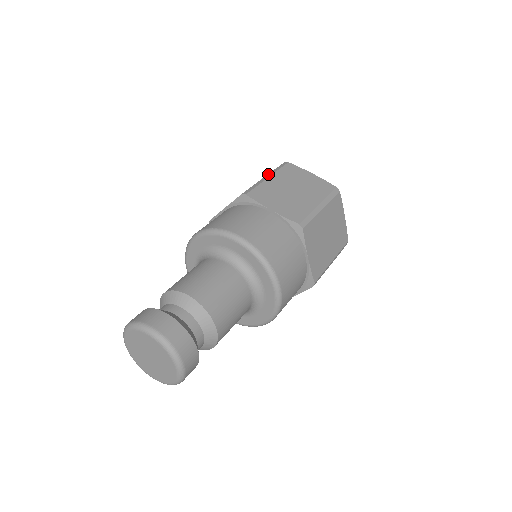
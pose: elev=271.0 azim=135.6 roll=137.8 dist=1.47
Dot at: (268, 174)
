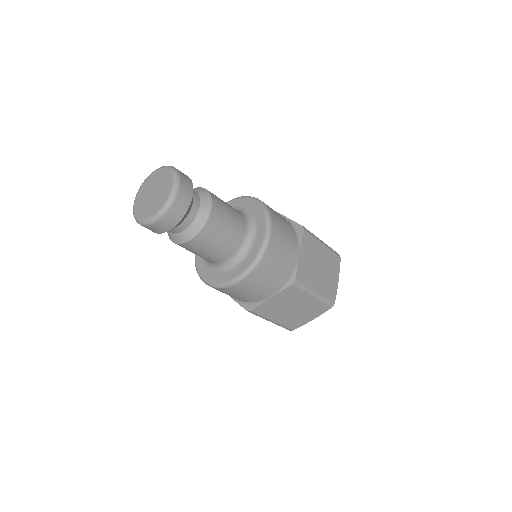
Dot at: occluded
